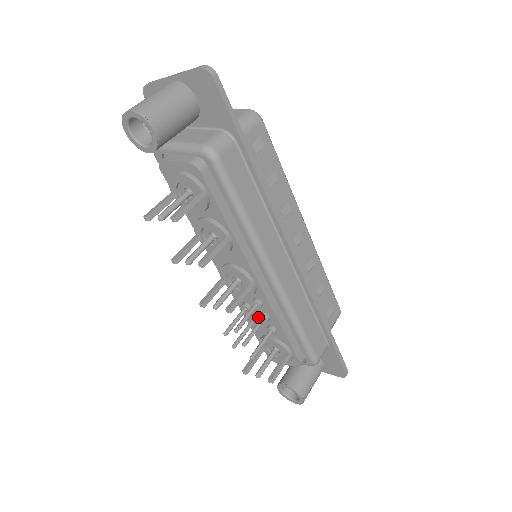
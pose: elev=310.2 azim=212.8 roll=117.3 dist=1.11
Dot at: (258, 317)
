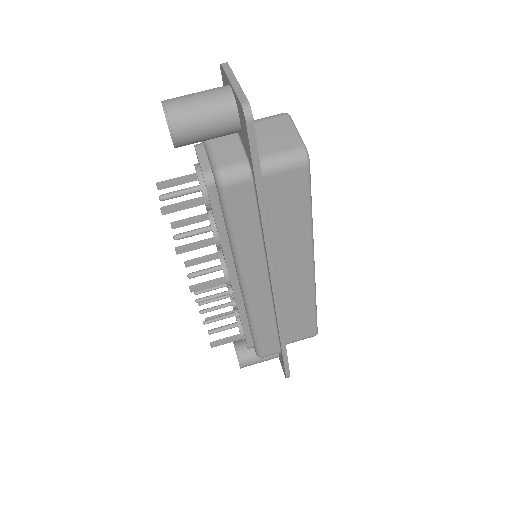
Dot at: occluded
